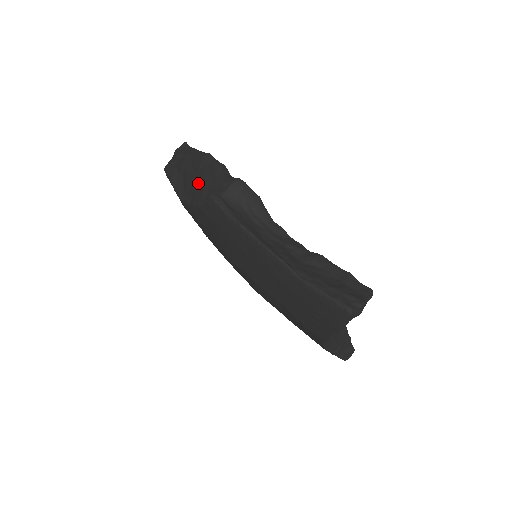
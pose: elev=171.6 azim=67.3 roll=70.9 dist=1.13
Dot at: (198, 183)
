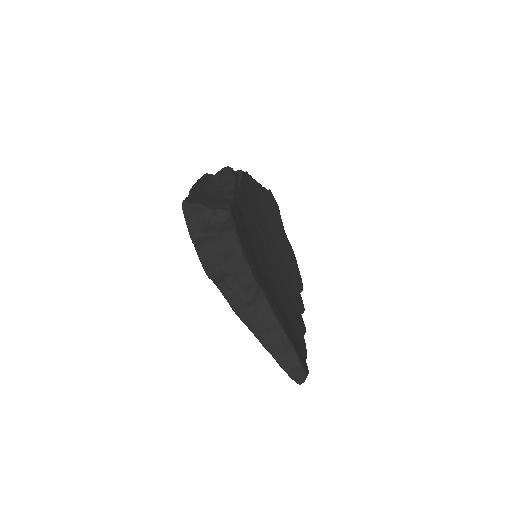
Dot at: occluded
